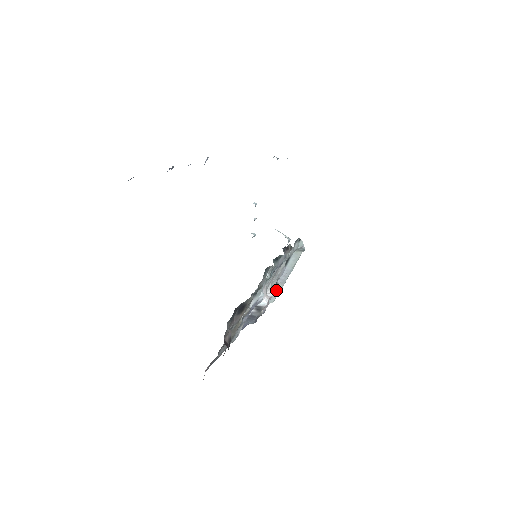
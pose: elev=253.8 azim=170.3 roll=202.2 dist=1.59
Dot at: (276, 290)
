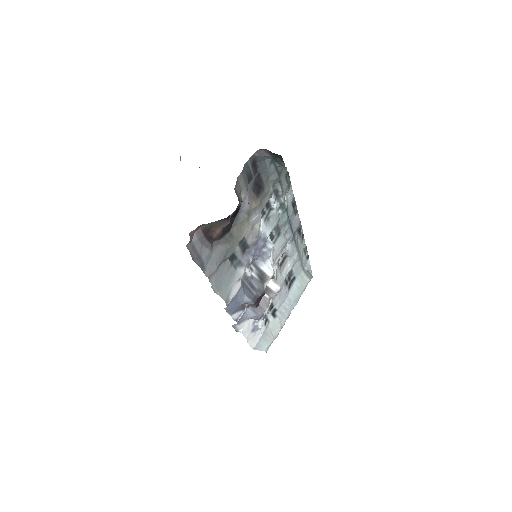
Dot at: (281, 286)
